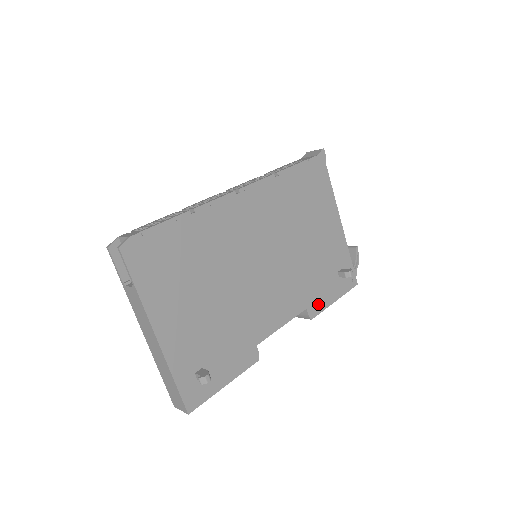
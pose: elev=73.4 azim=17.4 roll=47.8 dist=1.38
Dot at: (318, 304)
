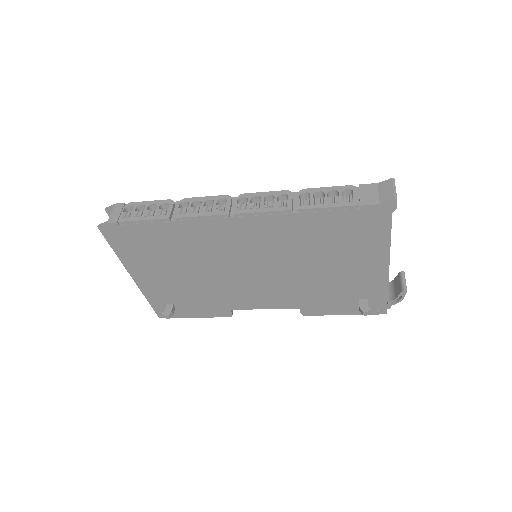
Dot at: (317, 310)
